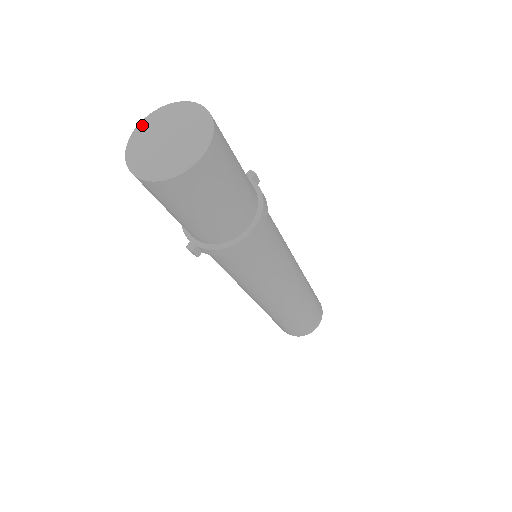
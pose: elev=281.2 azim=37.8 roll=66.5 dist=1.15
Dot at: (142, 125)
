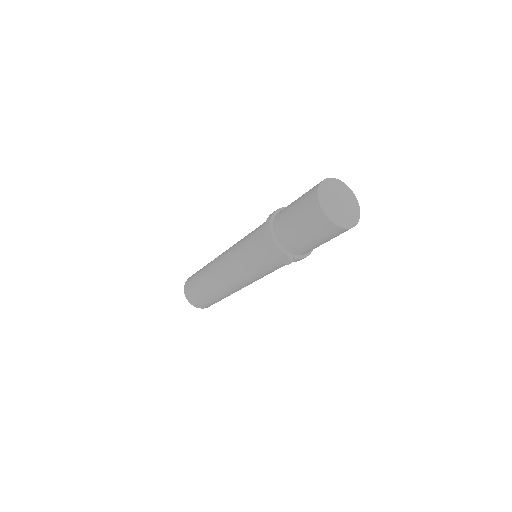
Dot at: (321, 193)
